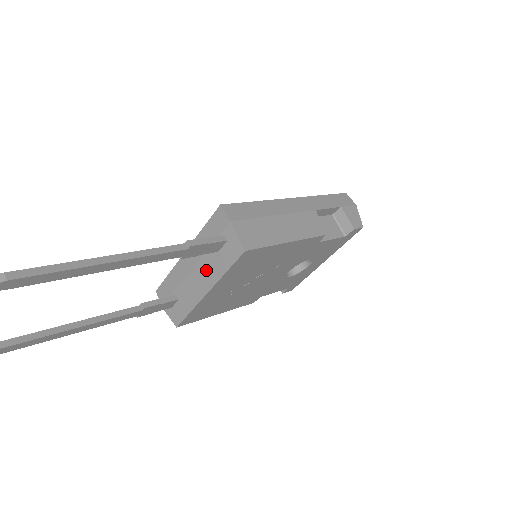
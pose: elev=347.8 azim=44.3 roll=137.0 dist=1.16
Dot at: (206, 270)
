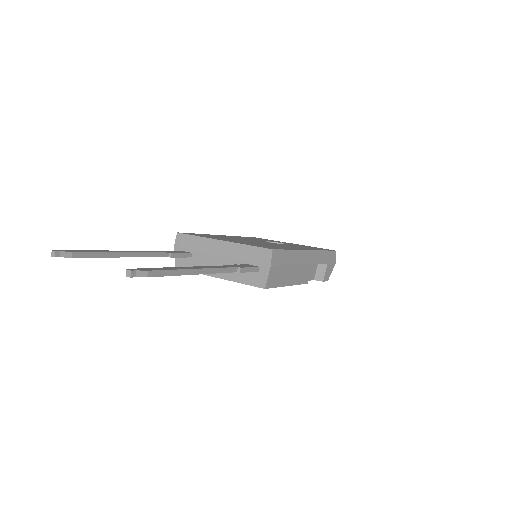
Dot at: occluded
